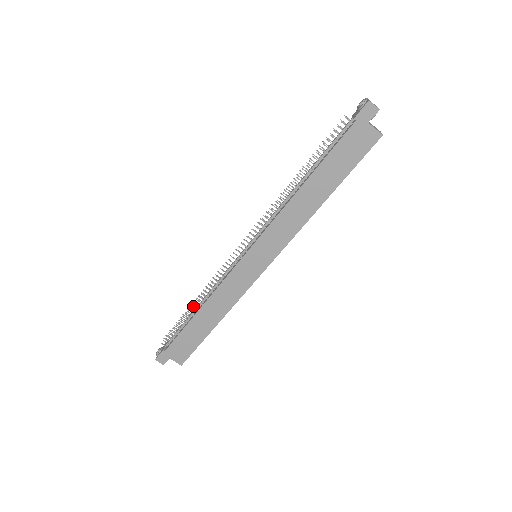
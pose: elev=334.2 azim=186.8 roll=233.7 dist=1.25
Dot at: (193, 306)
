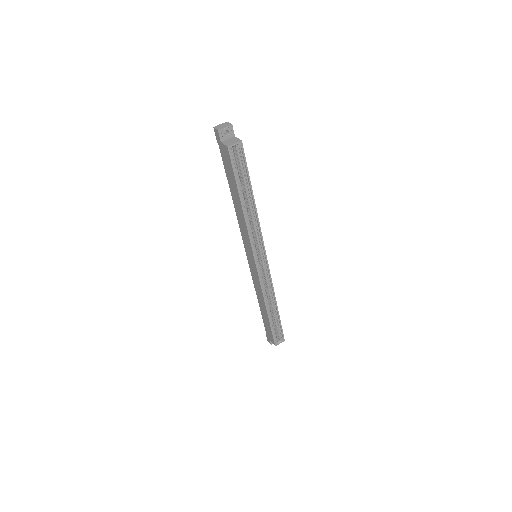
Dot at: occluded
